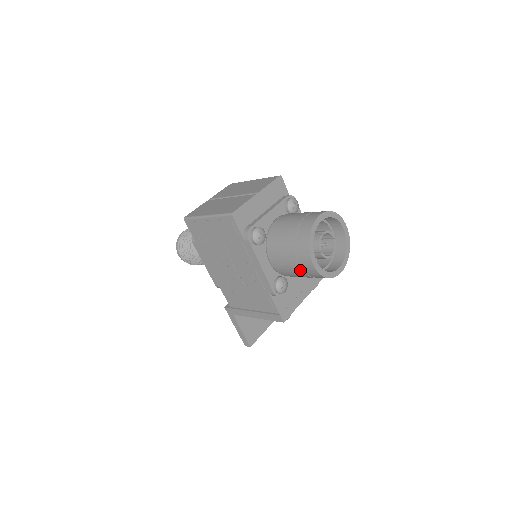
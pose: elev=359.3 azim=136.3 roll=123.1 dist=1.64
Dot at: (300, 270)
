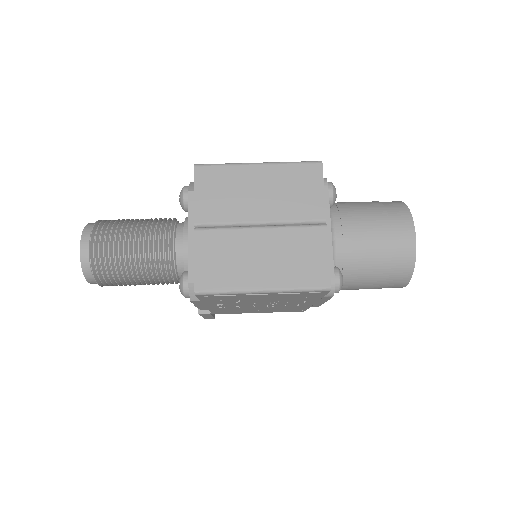
Dot at: occluded
